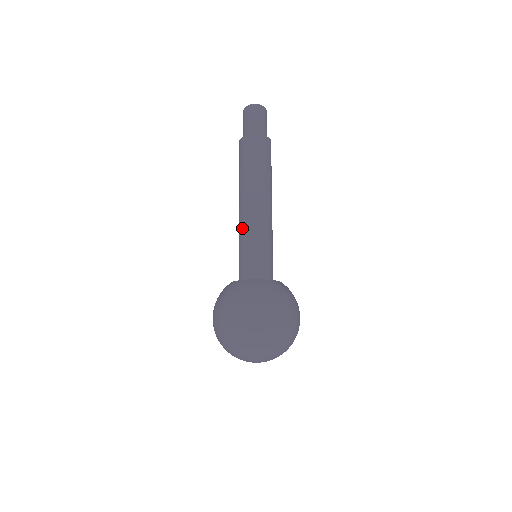
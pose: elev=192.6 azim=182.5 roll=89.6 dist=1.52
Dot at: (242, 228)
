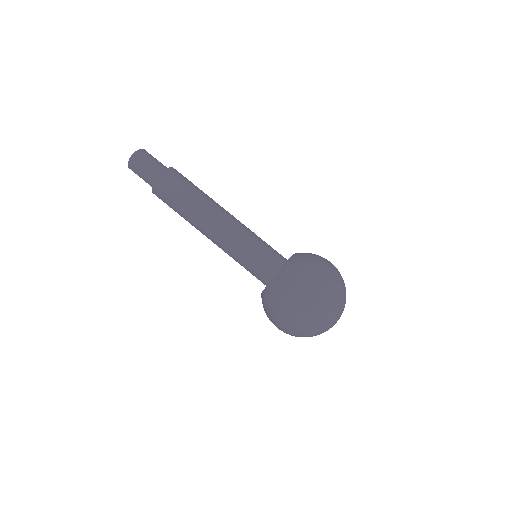
Dot at: (230, 244)
